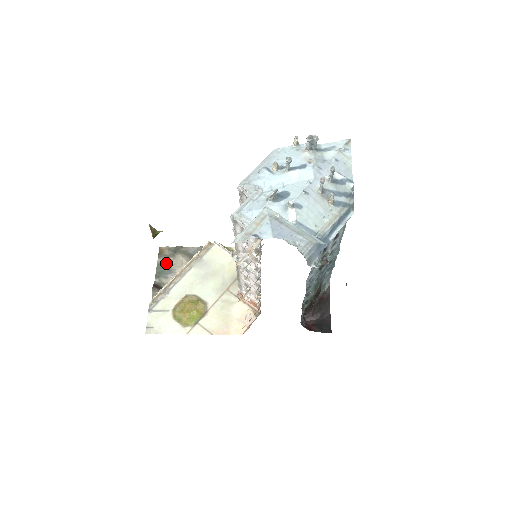
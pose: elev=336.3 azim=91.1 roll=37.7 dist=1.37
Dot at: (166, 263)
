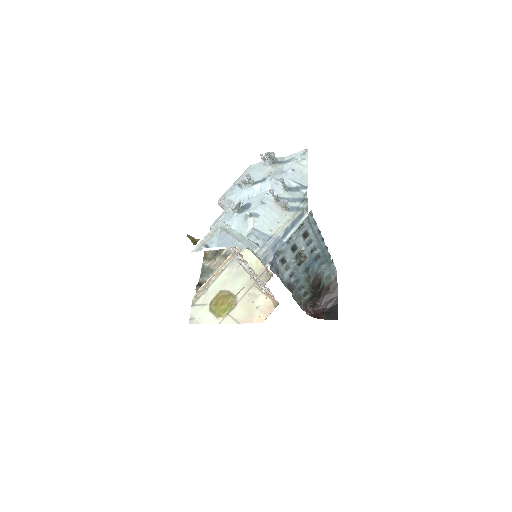
Dot at: (209, 264)
